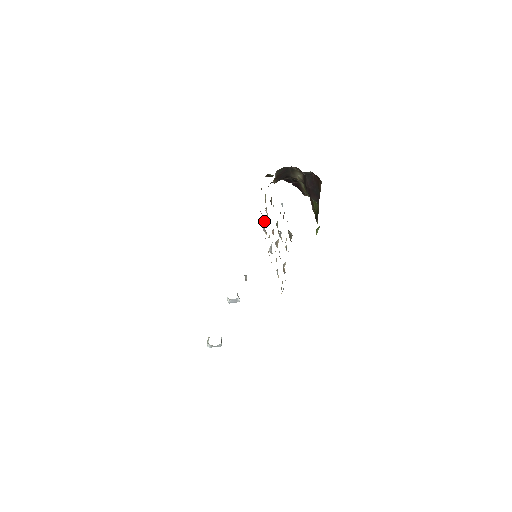
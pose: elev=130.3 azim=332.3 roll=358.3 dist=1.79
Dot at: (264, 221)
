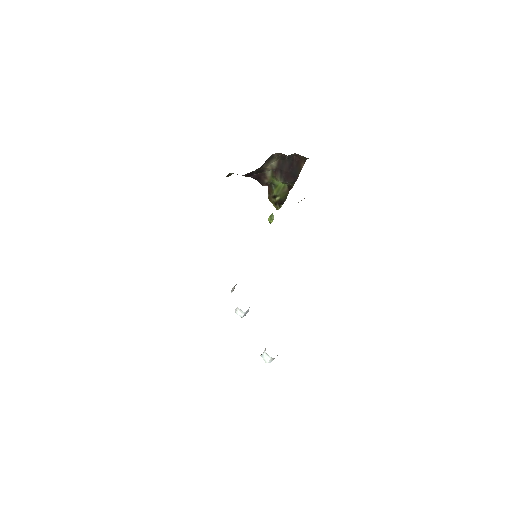
Dot at: occluded
